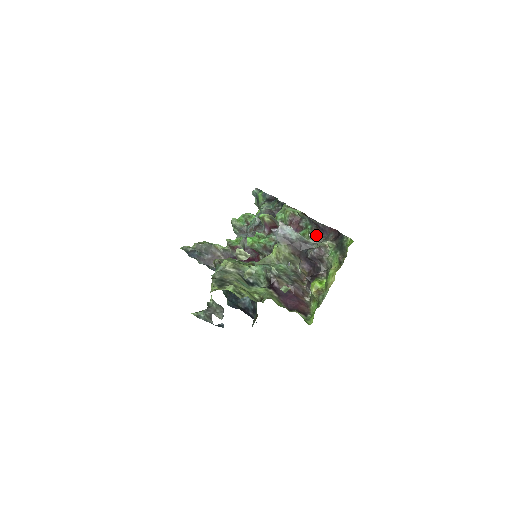
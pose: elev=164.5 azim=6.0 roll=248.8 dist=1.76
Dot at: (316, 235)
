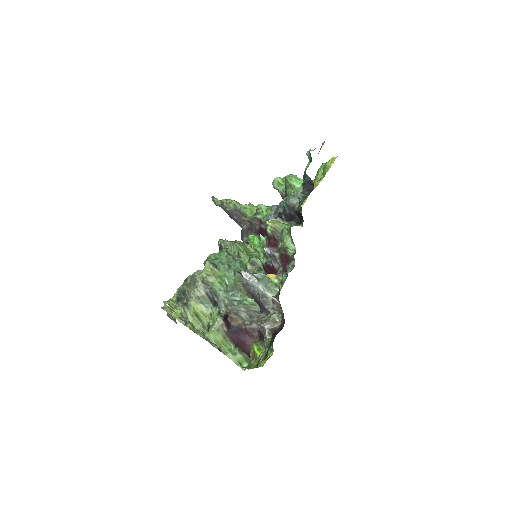
Dot at: (278, 302)
